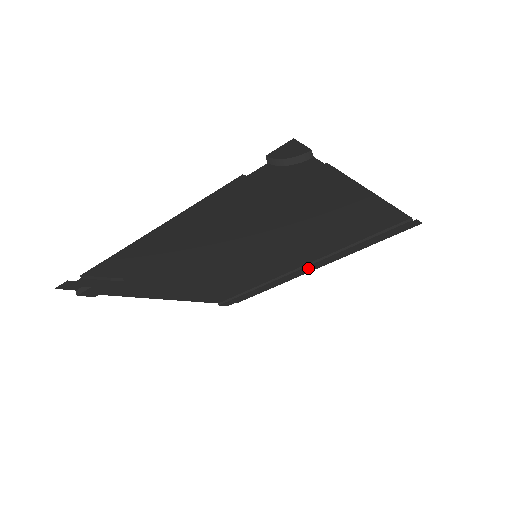
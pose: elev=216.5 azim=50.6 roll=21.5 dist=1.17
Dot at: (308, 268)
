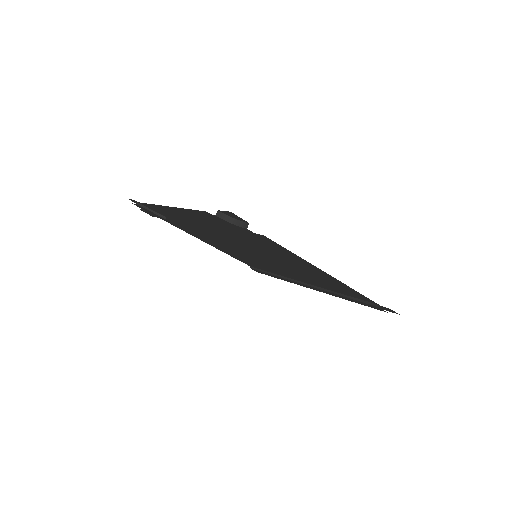
Dot at: (308, 286)
